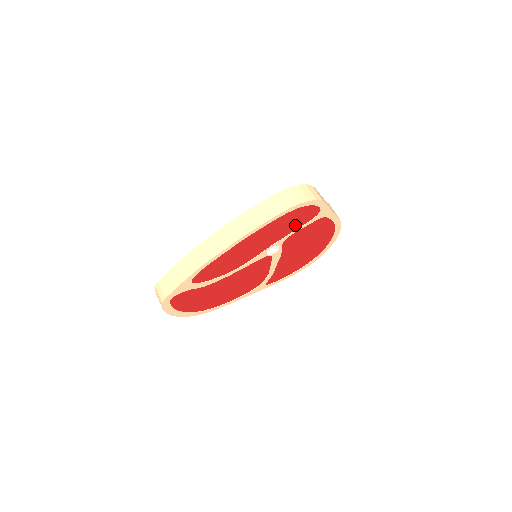
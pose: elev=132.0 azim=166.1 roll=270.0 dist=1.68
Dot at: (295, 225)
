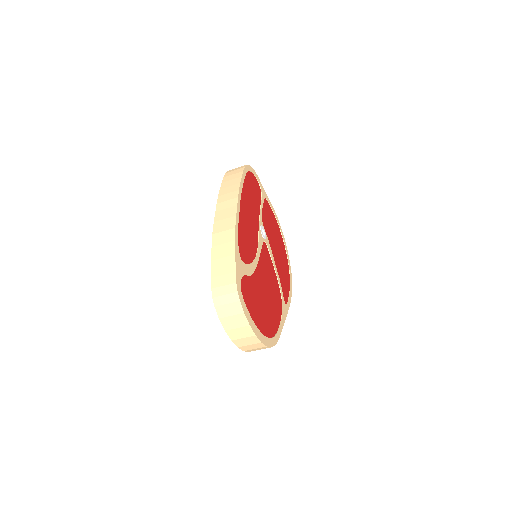
Dot at: (257, 199)
